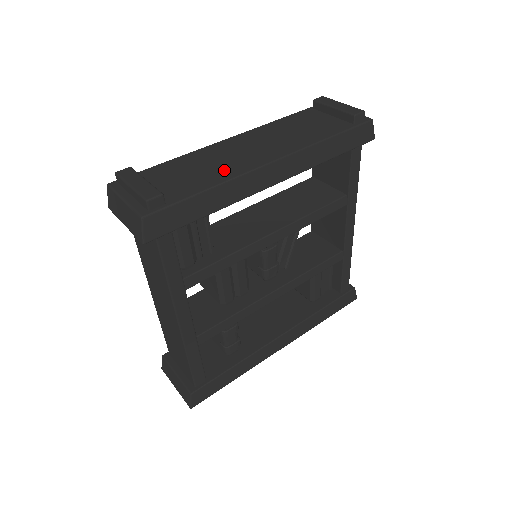
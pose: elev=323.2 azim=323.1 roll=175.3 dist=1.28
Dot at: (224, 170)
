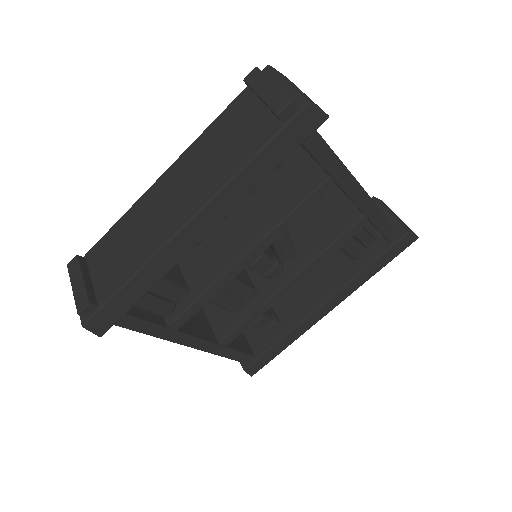
Dot at: (144, 245)
